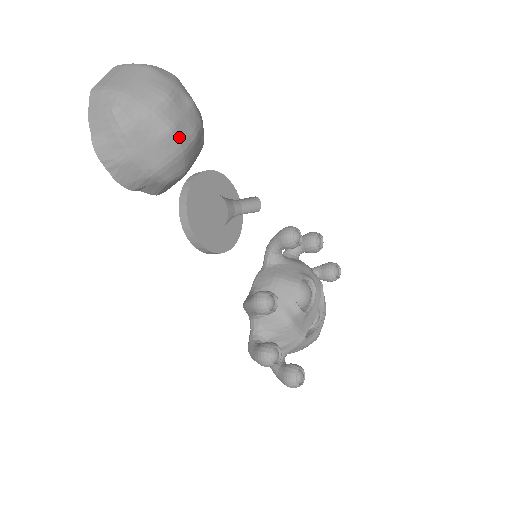
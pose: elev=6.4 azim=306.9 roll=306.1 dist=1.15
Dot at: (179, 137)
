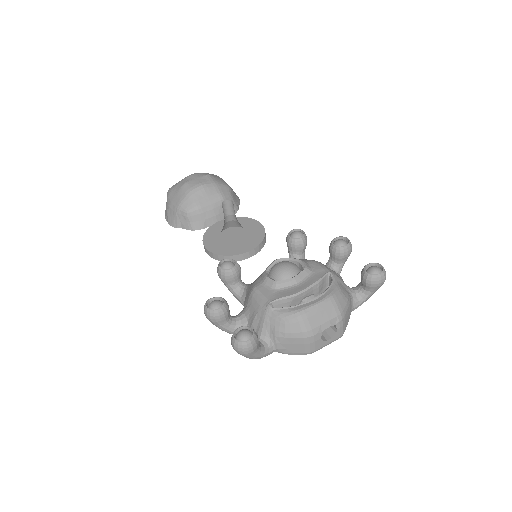
Dot at: (188, 186)
